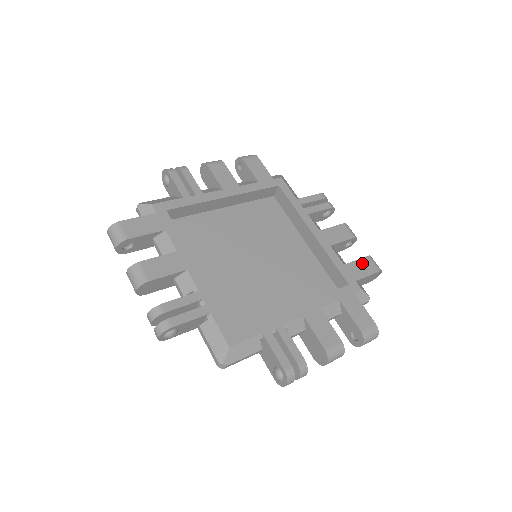
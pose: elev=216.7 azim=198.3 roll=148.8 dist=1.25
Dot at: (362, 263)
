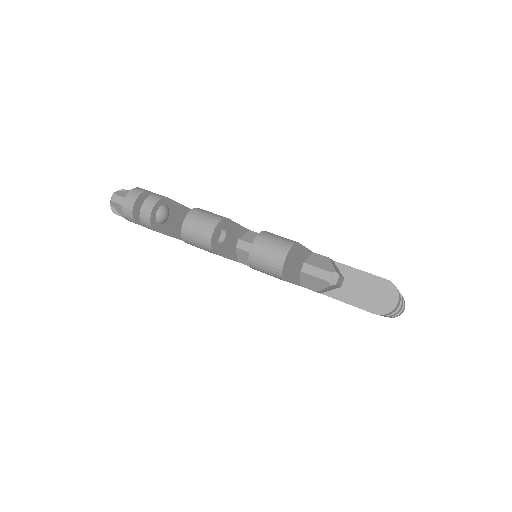
Dot at: occluded
